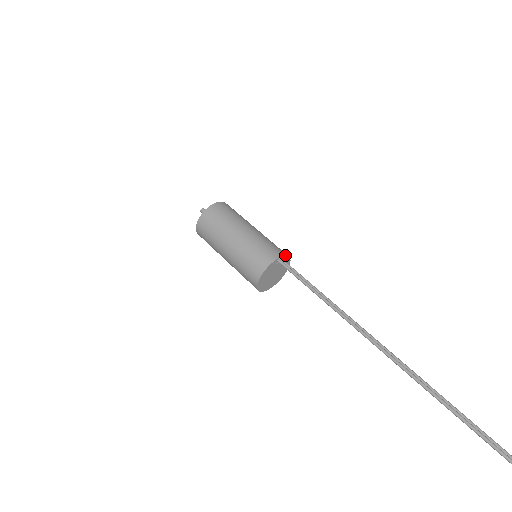
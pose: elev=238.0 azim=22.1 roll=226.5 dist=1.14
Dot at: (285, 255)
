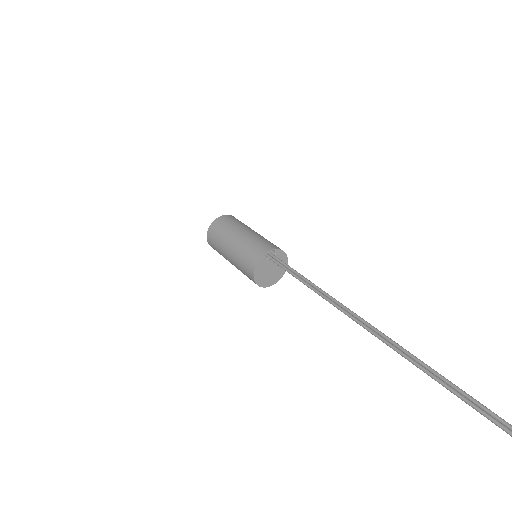
Dot at: (273, 249)
